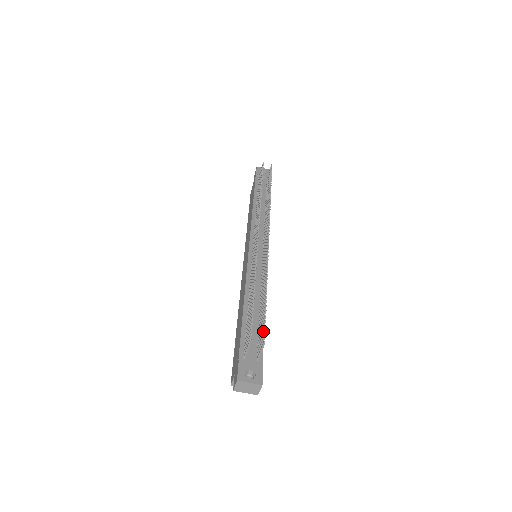
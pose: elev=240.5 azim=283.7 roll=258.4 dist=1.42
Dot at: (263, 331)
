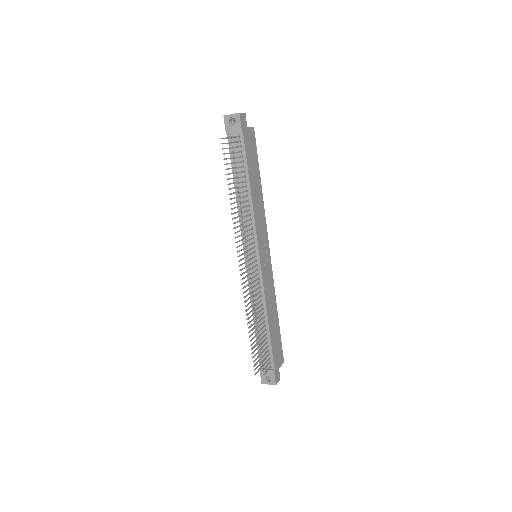
Dot at: (263, 361)
